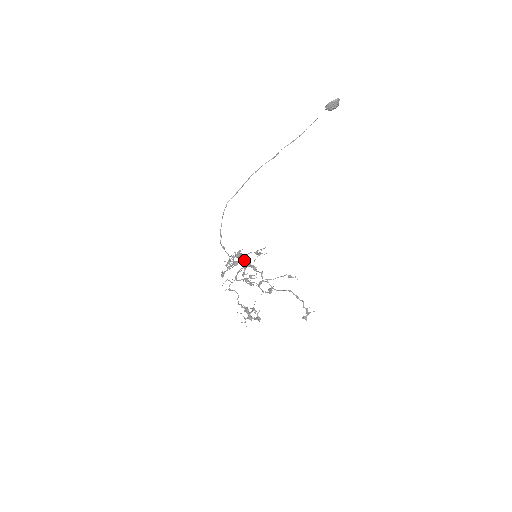
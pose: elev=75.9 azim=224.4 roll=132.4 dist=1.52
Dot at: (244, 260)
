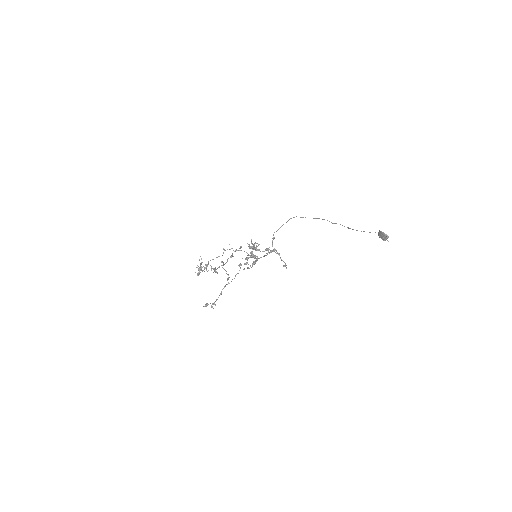
Dot at: occluded
